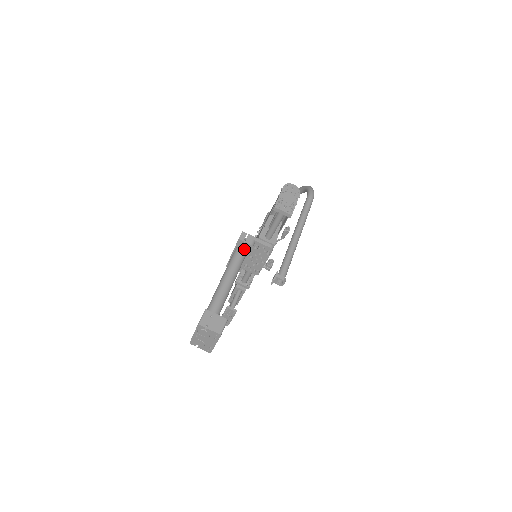
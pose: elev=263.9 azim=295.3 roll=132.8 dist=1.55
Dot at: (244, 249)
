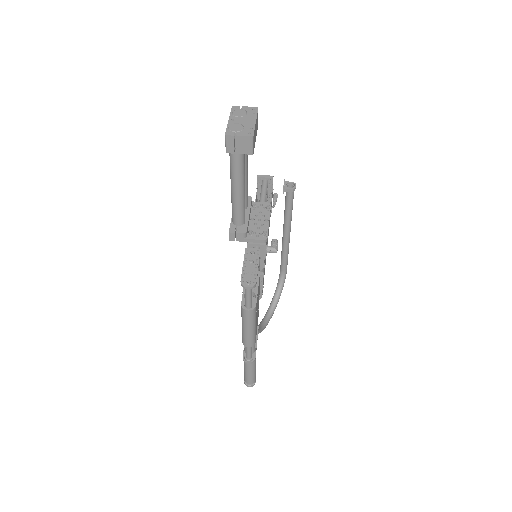
Dot at: occluded
